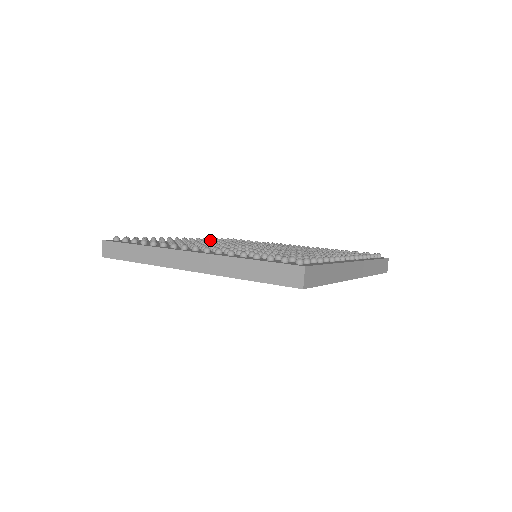
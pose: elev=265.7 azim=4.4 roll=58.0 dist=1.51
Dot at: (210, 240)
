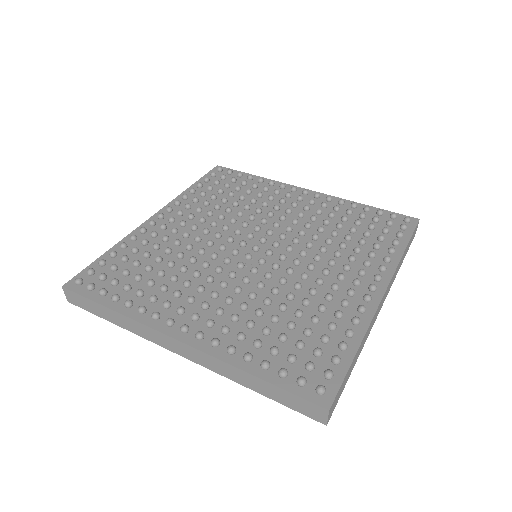
Dot at: (194, 225)
